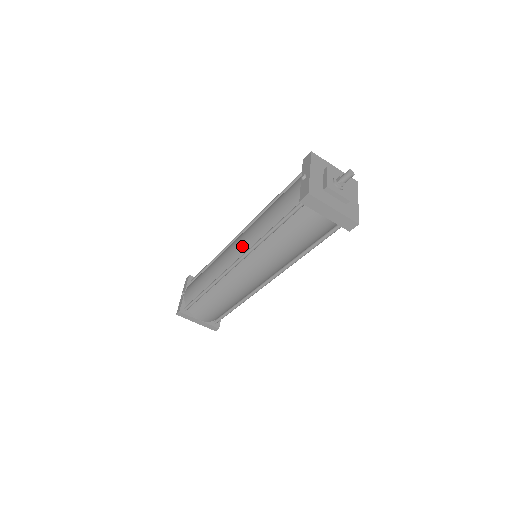
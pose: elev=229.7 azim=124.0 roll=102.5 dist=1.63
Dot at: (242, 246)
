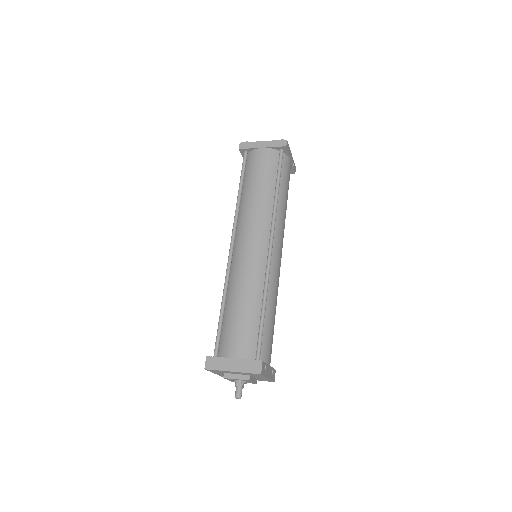
Dot at: occluded
